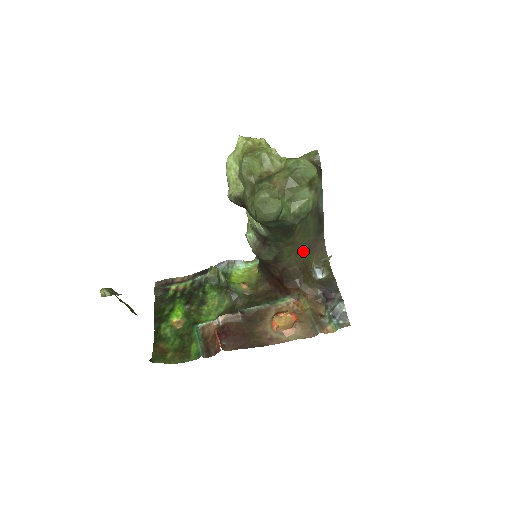
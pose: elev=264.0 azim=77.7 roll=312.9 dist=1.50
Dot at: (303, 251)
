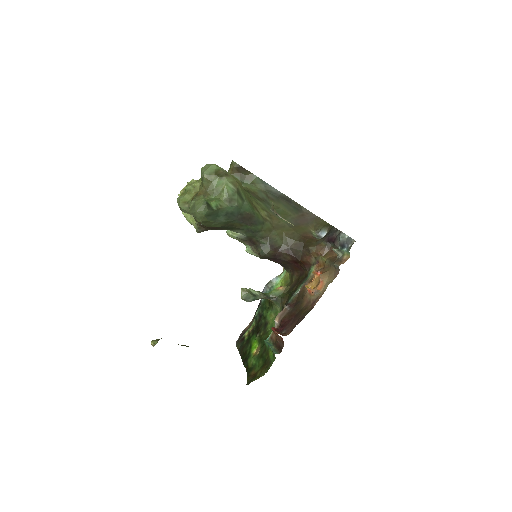
Dot at: (292, 228)
